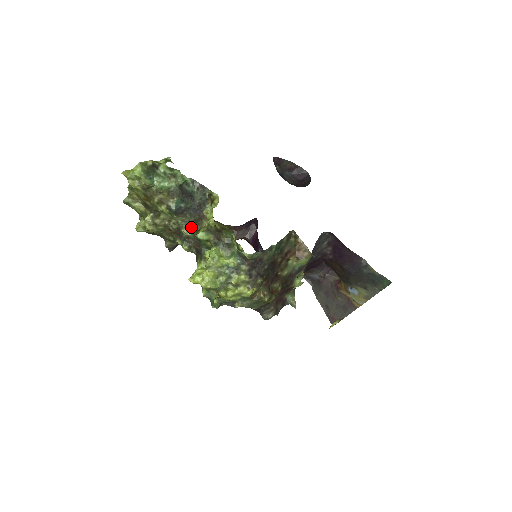
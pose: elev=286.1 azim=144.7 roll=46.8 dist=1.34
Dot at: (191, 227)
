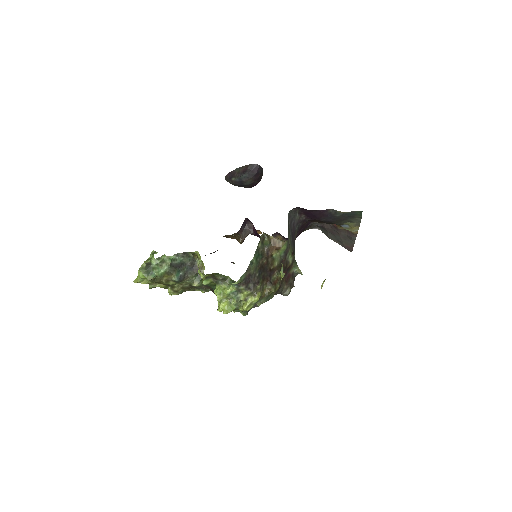
Dot at: (196, 280)
